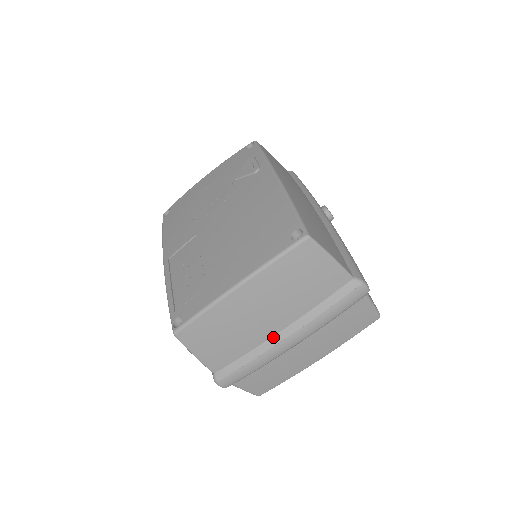
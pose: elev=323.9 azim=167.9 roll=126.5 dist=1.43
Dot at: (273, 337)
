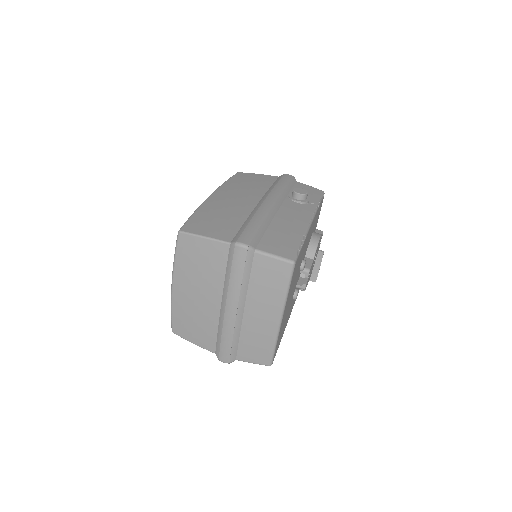
Dot at: (220, 312)
